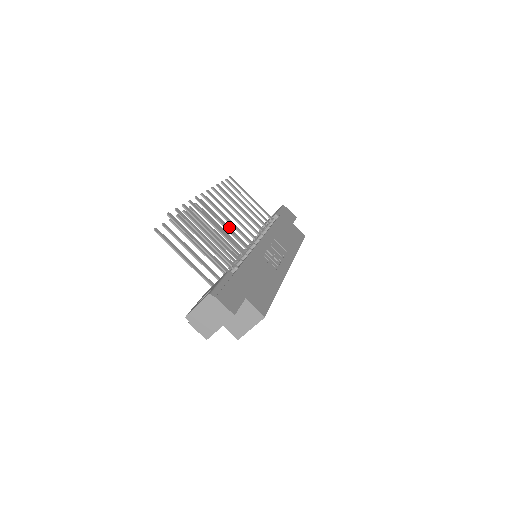
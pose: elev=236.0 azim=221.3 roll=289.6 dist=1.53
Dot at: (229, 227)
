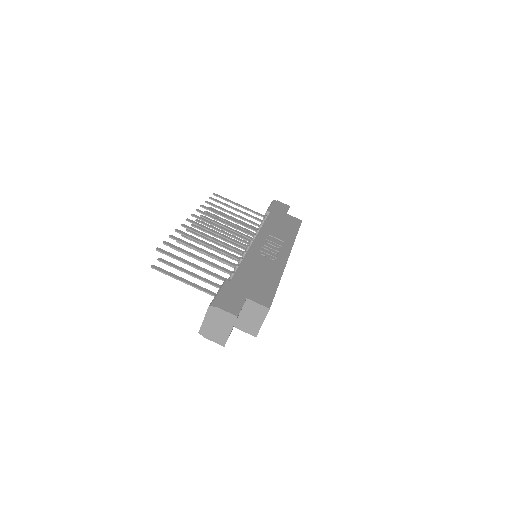
Dot at: (225, 239)
